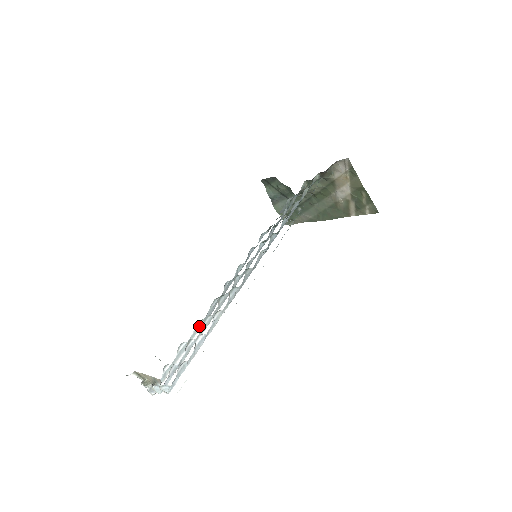
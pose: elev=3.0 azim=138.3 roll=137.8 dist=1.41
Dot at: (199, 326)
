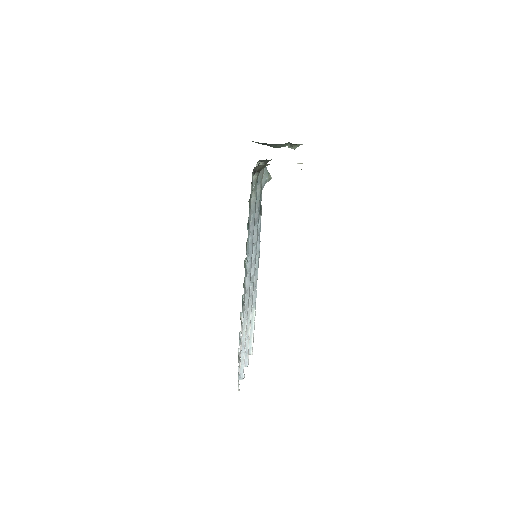
Dot at: (253, 311)
